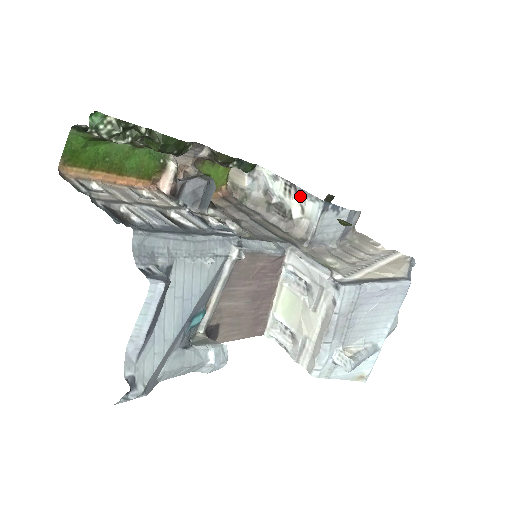
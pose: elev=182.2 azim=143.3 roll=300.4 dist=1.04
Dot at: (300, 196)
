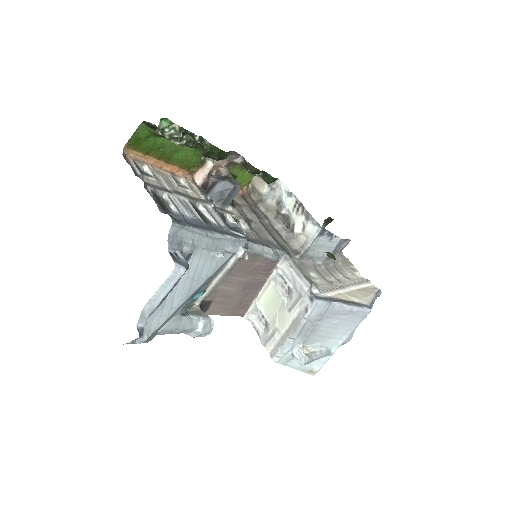
Dot at: (305, 216)
